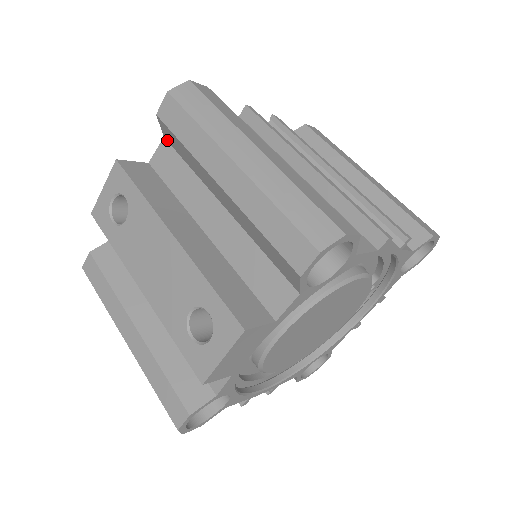
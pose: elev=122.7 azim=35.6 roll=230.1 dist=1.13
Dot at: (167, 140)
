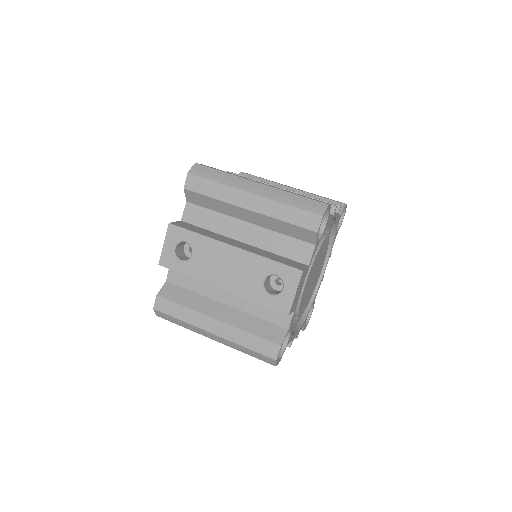
Dot at: (190, 202)
